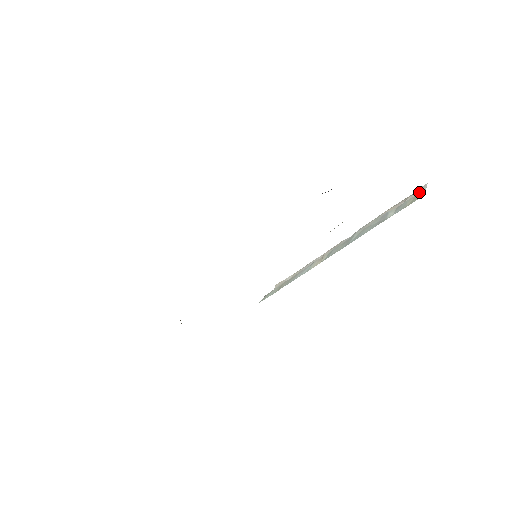
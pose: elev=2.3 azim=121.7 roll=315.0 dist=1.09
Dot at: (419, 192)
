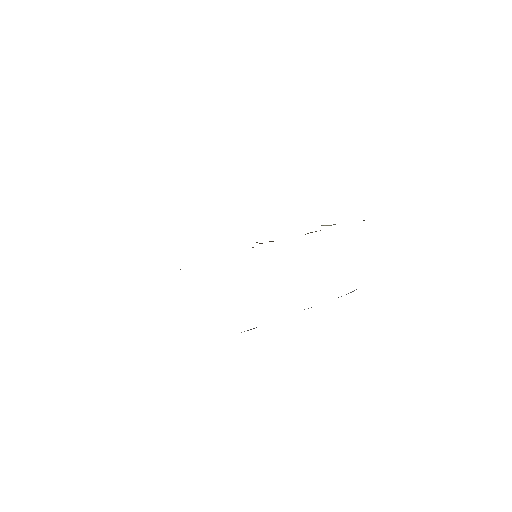
Dot at: occluded
